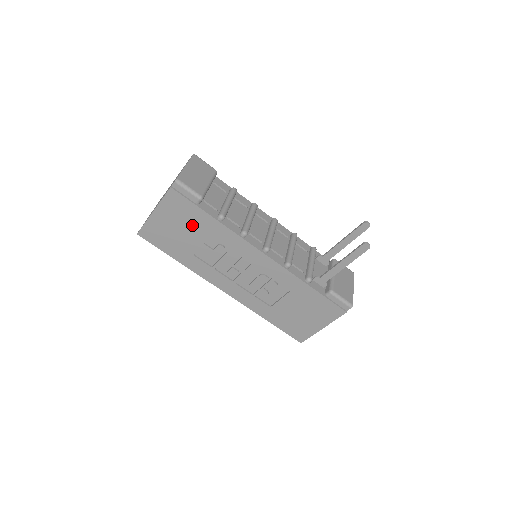
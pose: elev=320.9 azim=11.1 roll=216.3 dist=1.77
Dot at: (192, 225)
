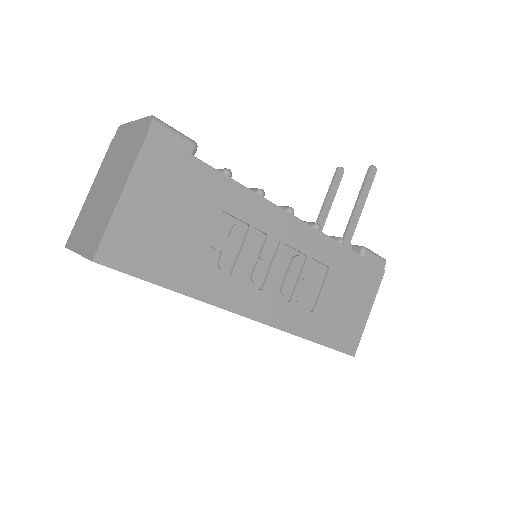
Dot at: (191, 200)
